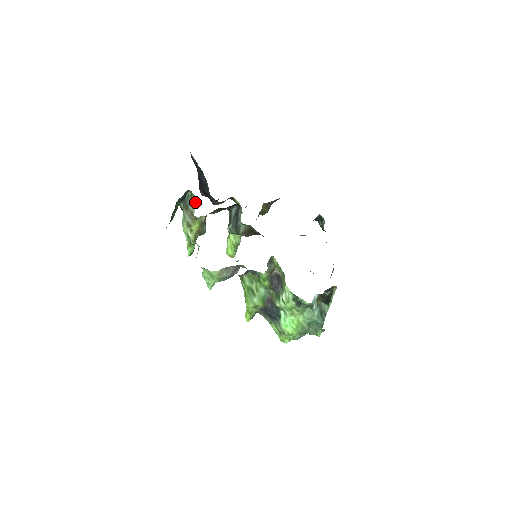
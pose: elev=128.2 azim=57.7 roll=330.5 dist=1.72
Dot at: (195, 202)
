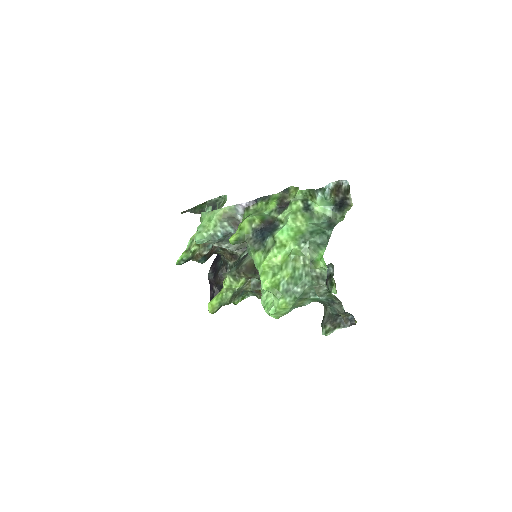
Dot at: occluded
